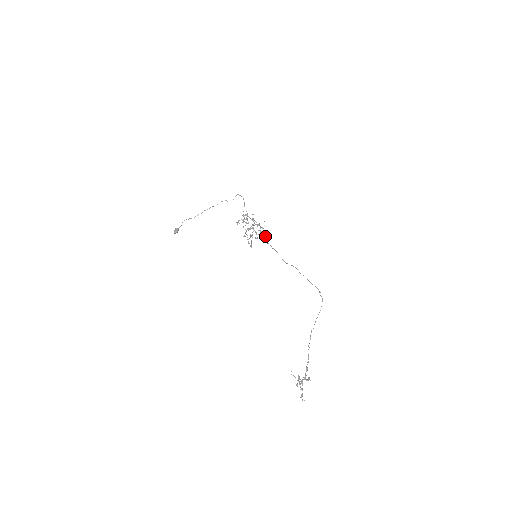
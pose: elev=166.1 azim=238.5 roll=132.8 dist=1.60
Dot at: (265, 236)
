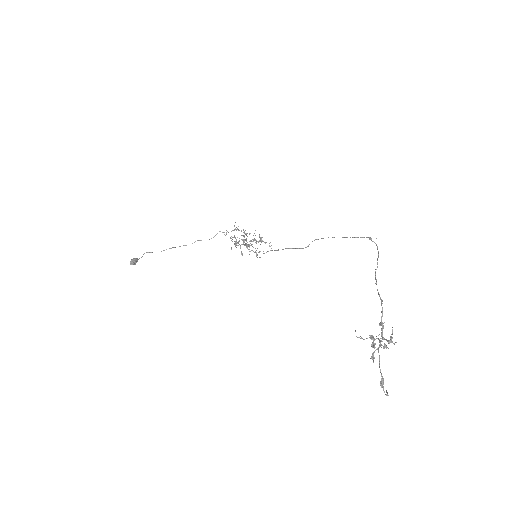
Dot at: (265, 243)
